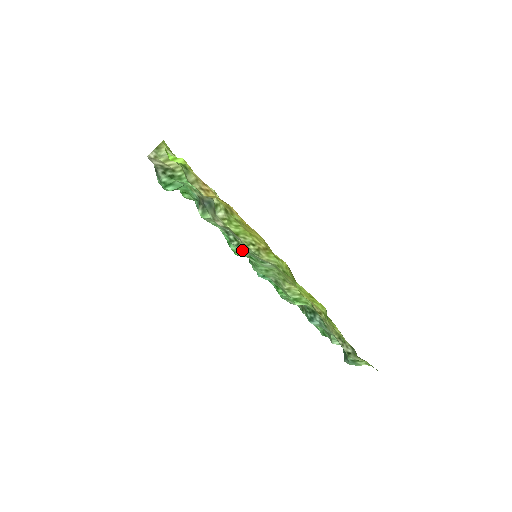
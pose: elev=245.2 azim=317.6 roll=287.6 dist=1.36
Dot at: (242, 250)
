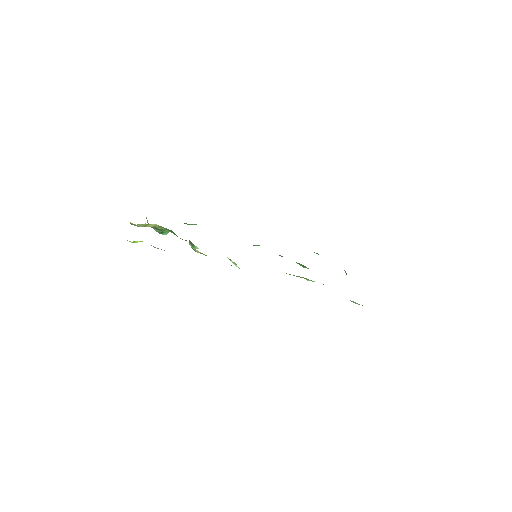
Dot at: occluded
